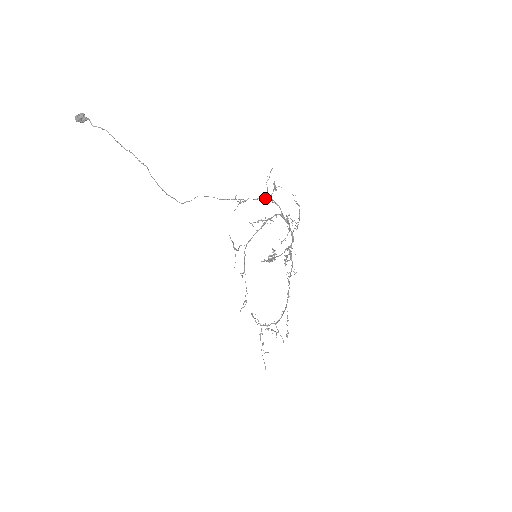
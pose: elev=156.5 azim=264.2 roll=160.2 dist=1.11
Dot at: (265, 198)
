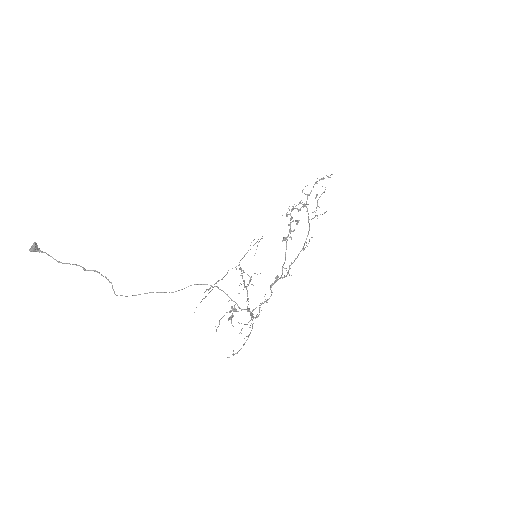
Dot at: (231, 300)
